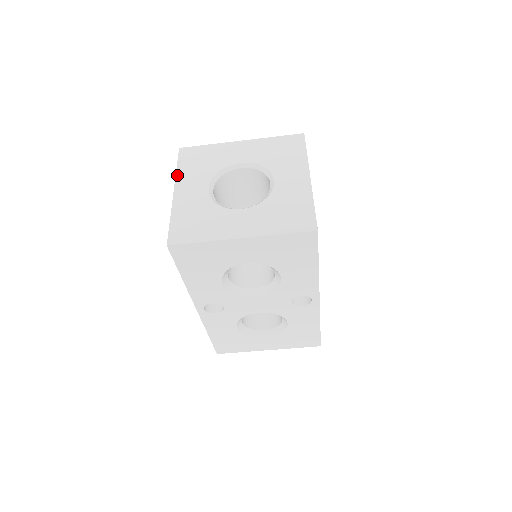
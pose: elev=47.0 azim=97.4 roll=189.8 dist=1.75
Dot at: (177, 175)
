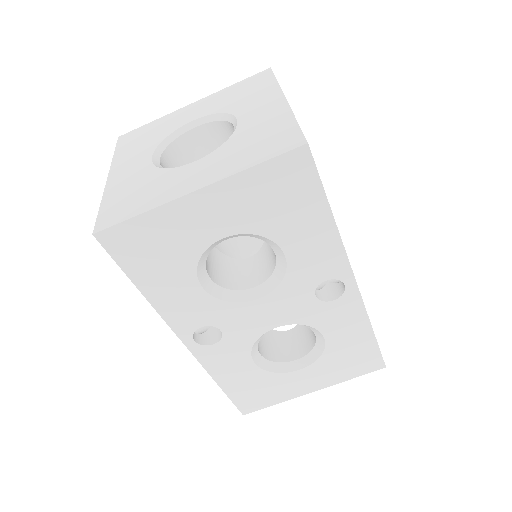
Dot at: (113, 160)
